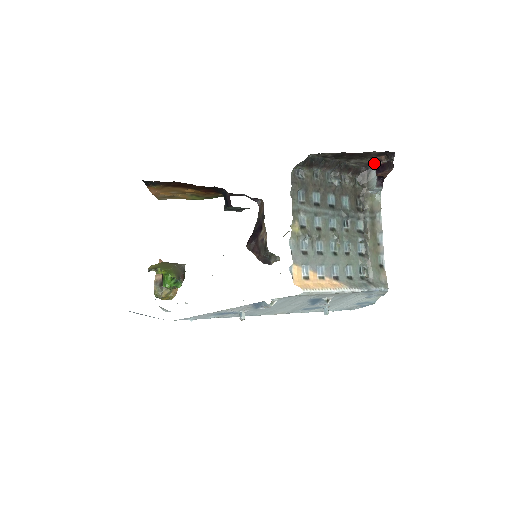
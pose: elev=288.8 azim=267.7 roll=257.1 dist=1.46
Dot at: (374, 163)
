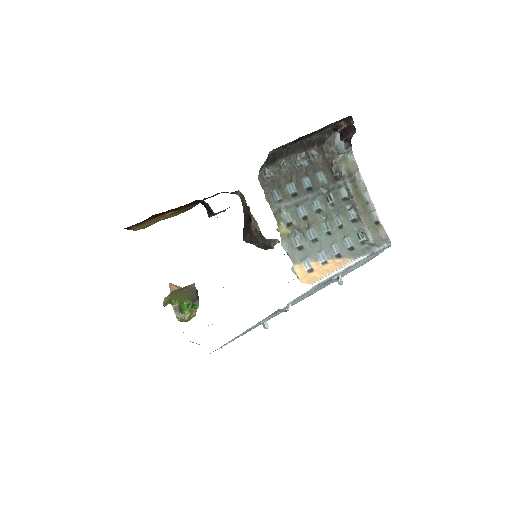
Dot at: (335, 129)
